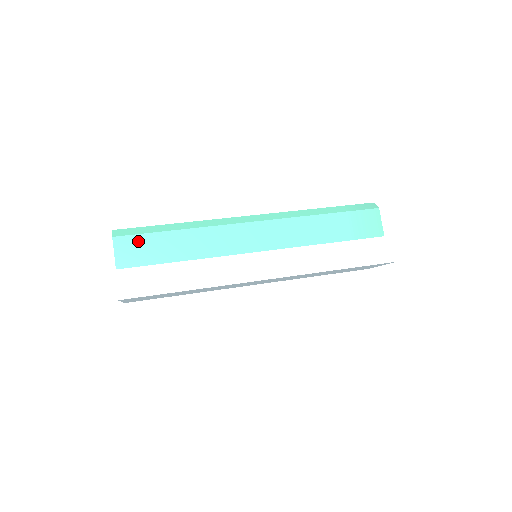
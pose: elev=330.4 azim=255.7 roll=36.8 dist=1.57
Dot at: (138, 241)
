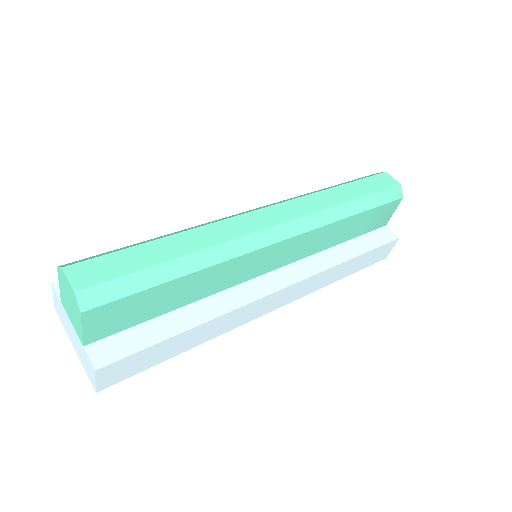
Dot at: (122, 305)
